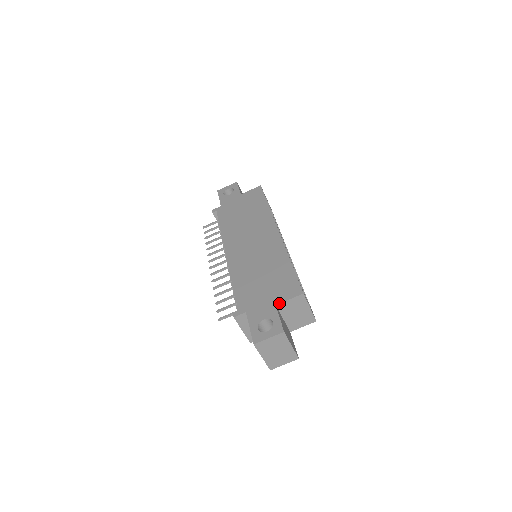
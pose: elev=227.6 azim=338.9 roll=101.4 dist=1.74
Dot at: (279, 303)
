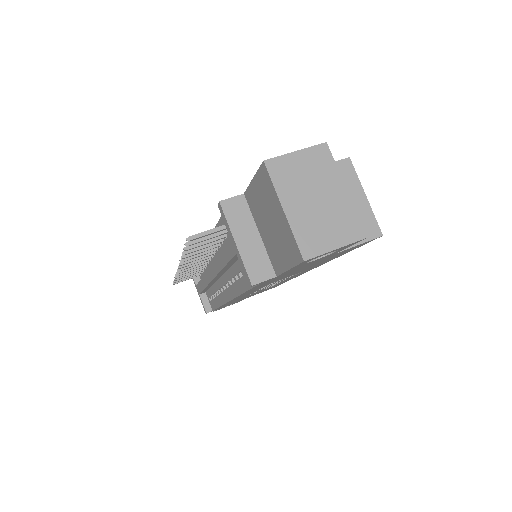
Dot at: occluded
